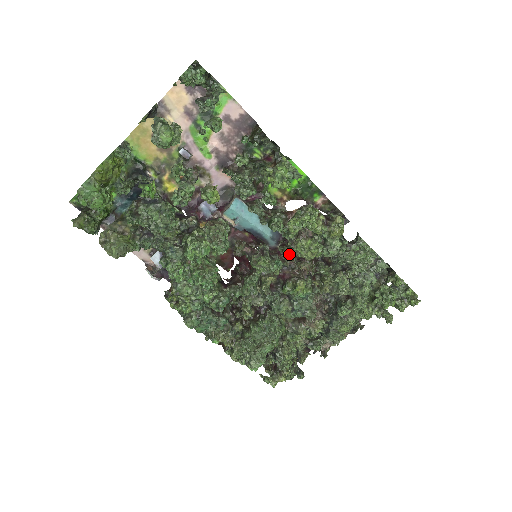
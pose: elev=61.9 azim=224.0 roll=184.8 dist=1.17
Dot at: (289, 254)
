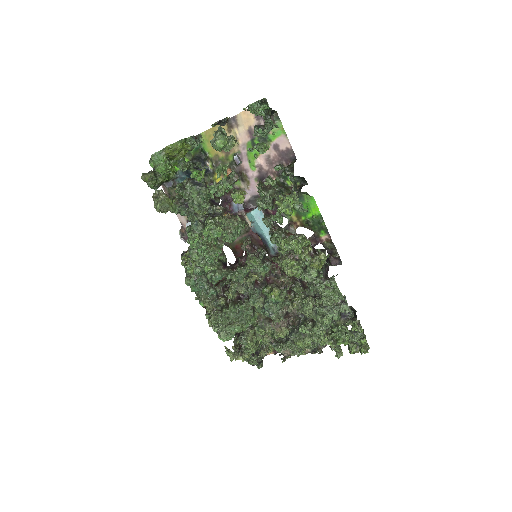
Dot at: occluded
